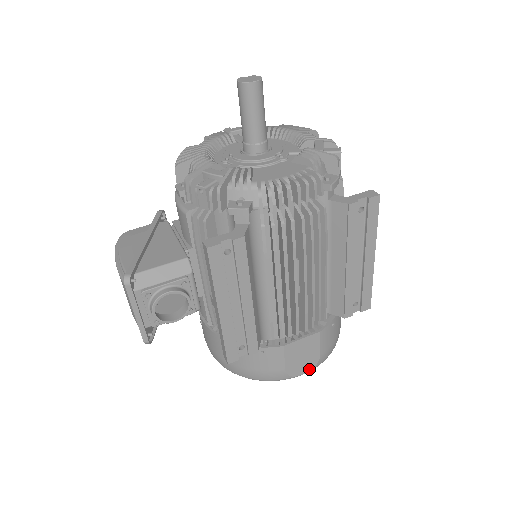
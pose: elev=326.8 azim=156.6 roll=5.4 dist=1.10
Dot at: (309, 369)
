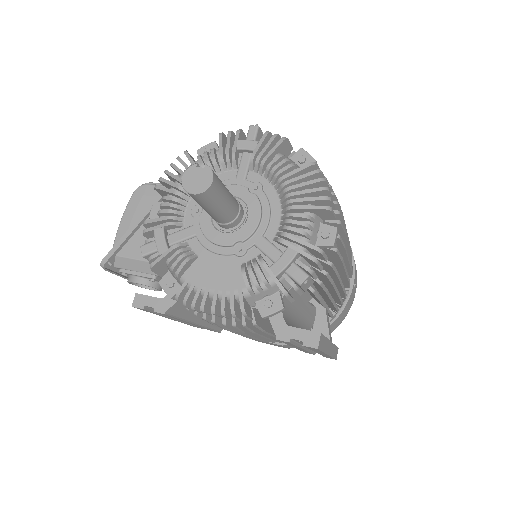
Dot at: occluded
